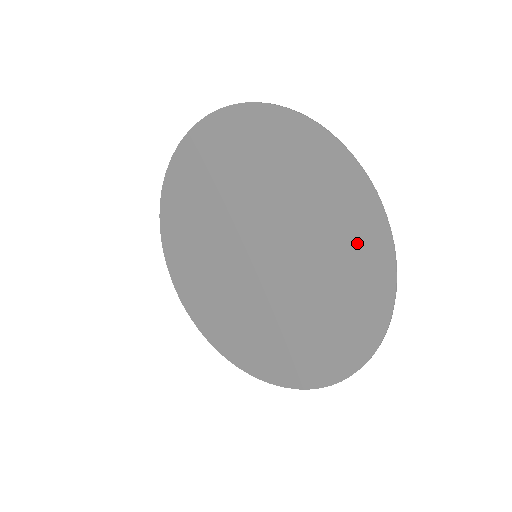
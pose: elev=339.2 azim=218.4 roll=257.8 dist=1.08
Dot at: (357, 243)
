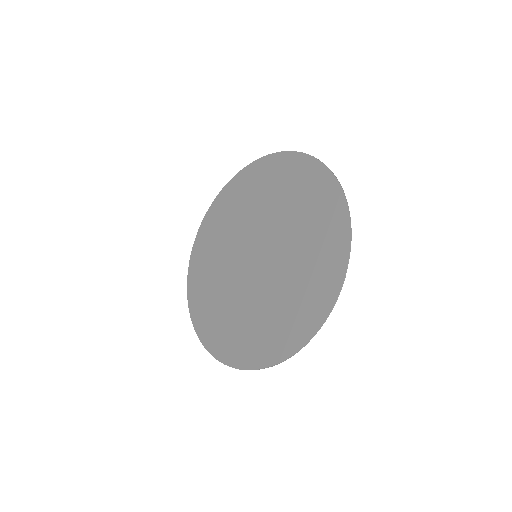
Dot at: (327, 227)
